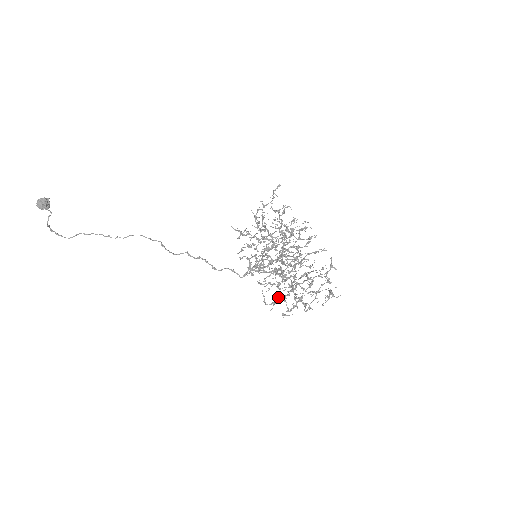
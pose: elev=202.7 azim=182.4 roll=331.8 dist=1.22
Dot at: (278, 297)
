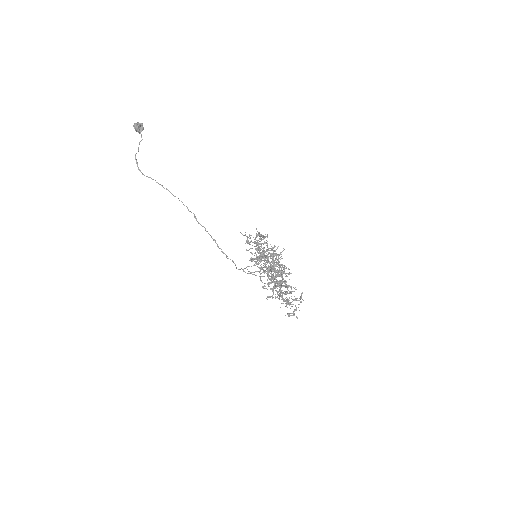
Dot at: occluded
